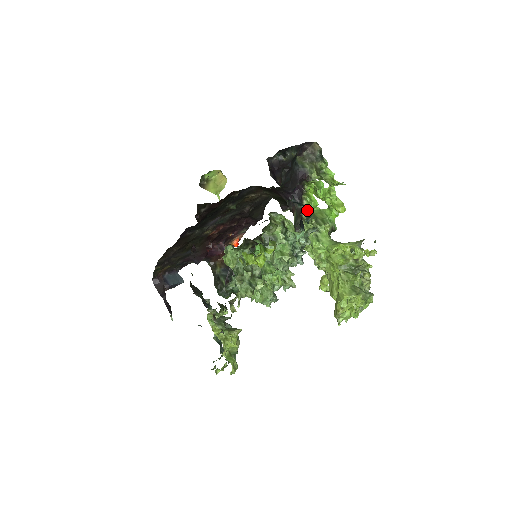
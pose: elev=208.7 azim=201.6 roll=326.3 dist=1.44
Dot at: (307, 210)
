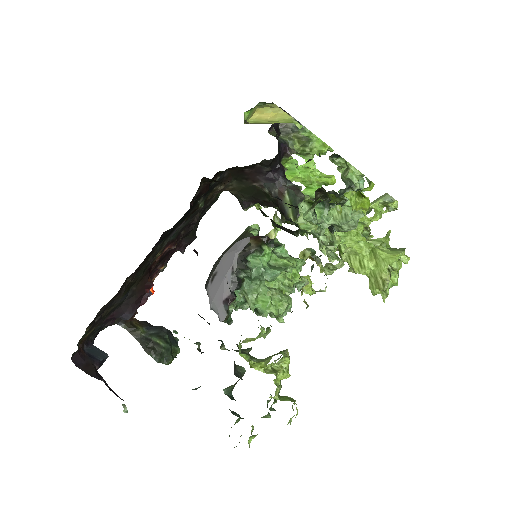
Dot at: occluded
